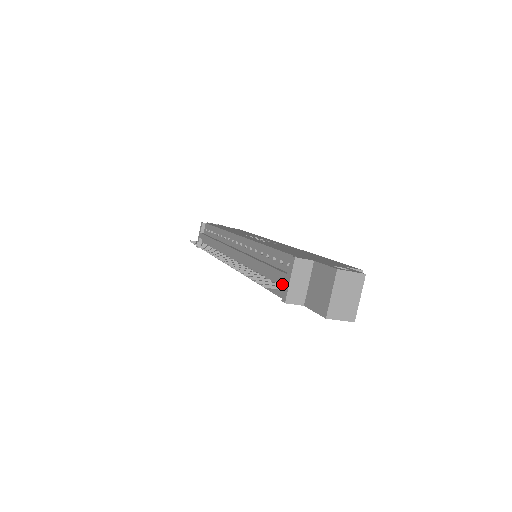
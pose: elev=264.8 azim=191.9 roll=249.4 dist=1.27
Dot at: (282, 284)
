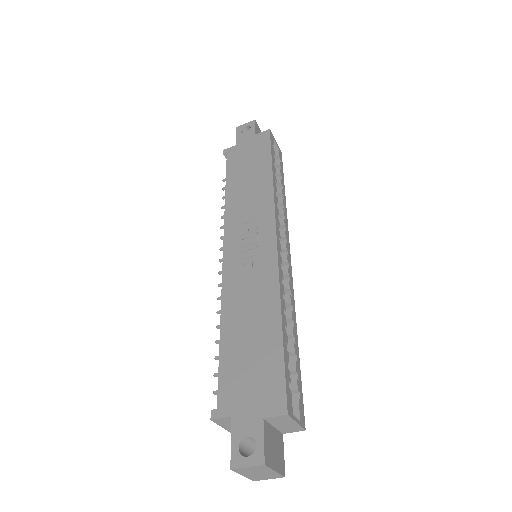
Dot at: occluded
